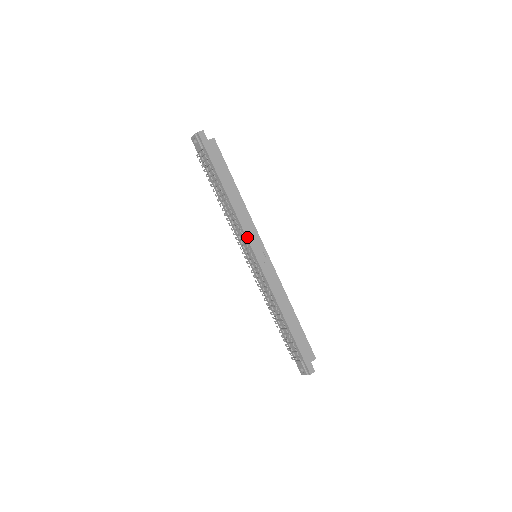
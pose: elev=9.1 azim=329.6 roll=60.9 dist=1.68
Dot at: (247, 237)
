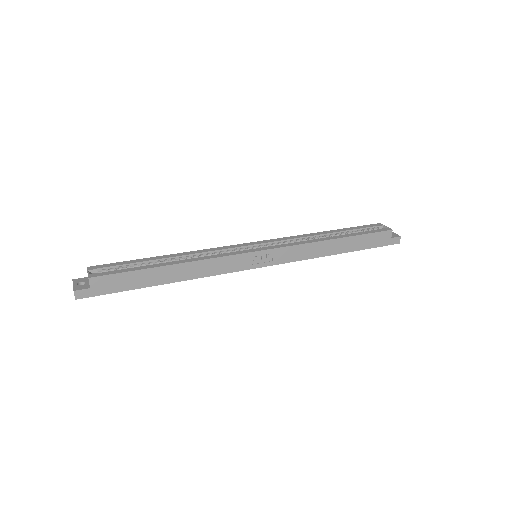
Dot at: (233, 271)
